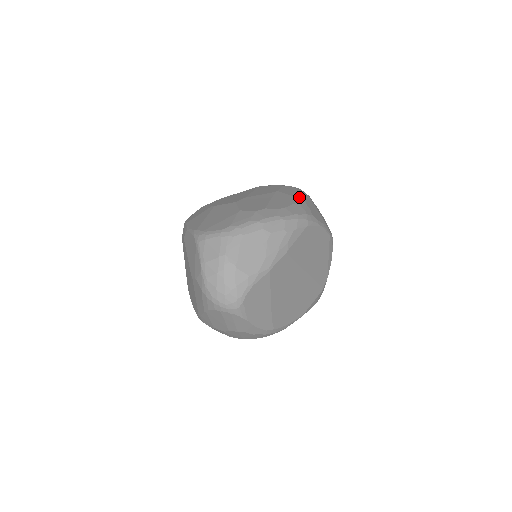
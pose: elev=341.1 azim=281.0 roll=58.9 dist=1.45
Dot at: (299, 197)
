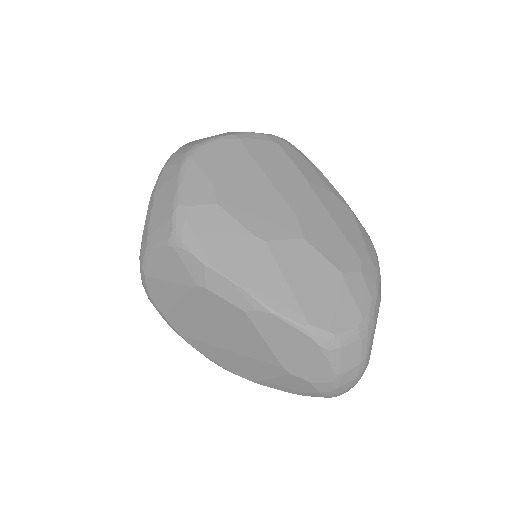
Dot at: (335, 191)
